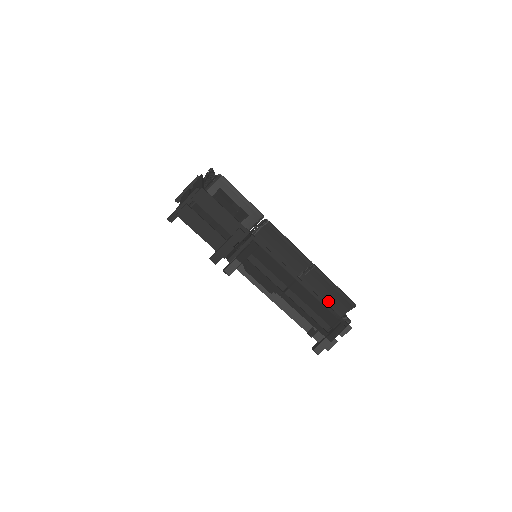
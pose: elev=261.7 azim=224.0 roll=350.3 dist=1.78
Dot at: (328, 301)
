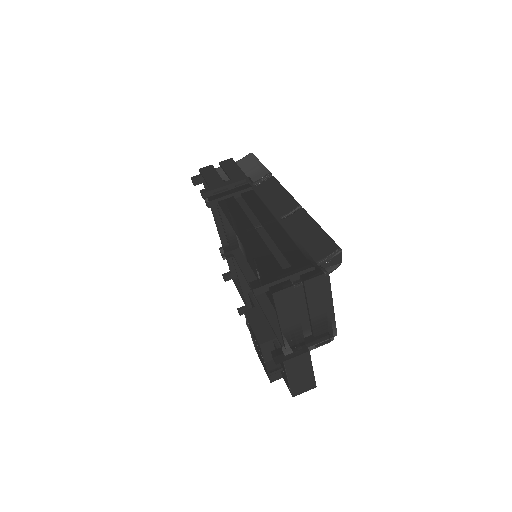
Dot at: (304, 244)
